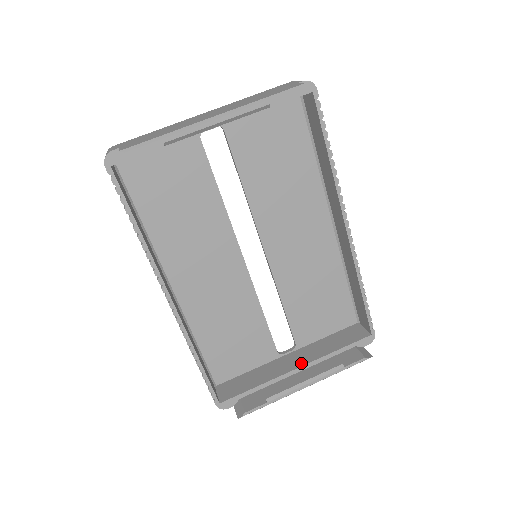
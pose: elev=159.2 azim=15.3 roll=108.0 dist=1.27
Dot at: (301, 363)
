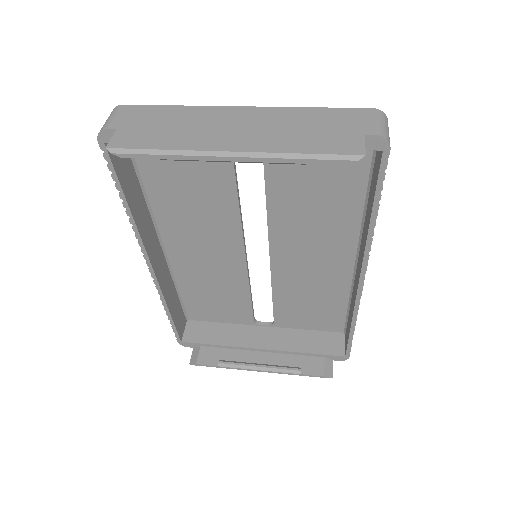
Dot at: (267, 346)
